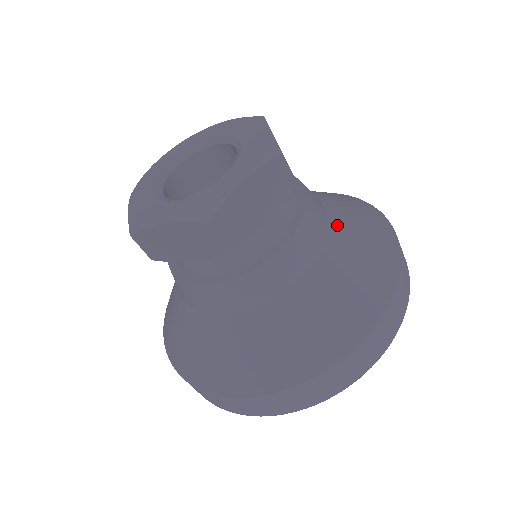
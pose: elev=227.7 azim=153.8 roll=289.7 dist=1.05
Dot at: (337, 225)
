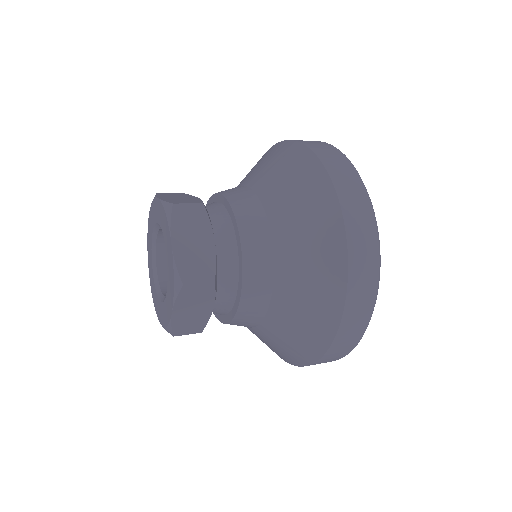
Dot at: (282, 259)
